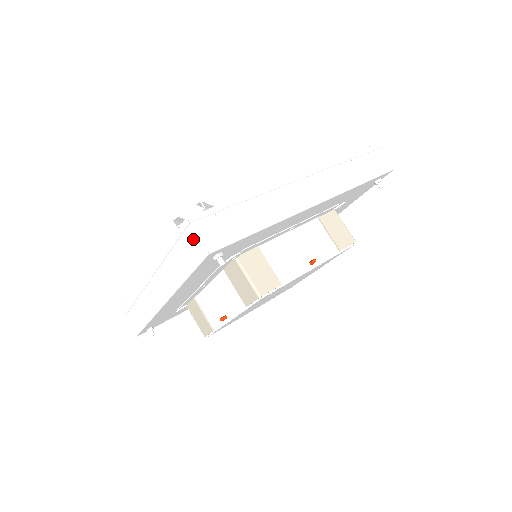
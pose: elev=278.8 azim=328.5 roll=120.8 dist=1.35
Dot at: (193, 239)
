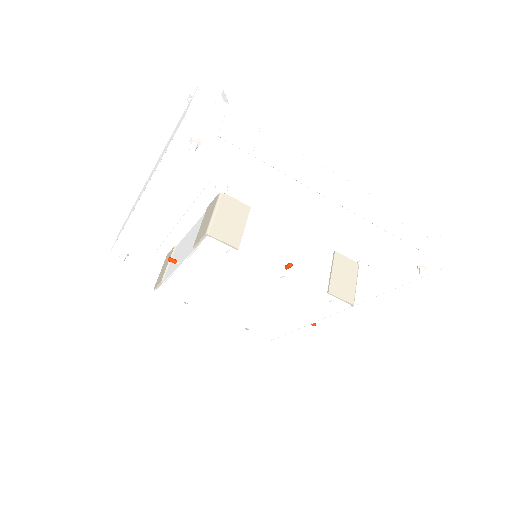
Dot at: occluded
